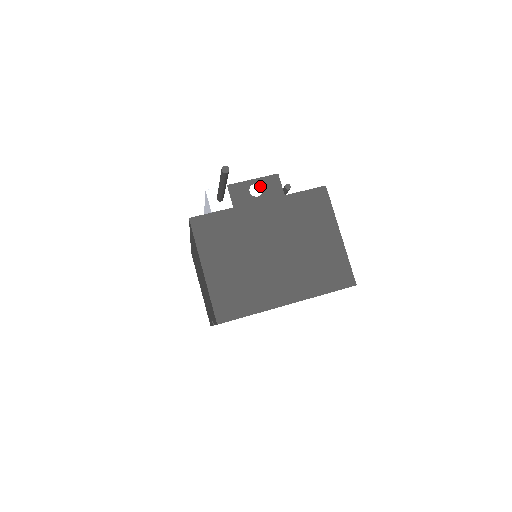
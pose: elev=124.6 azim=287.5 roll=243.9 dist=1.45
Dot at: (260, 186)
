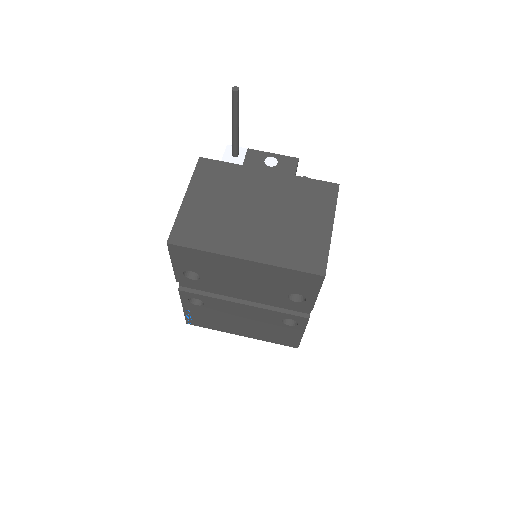
Dot at: (277, 160)
